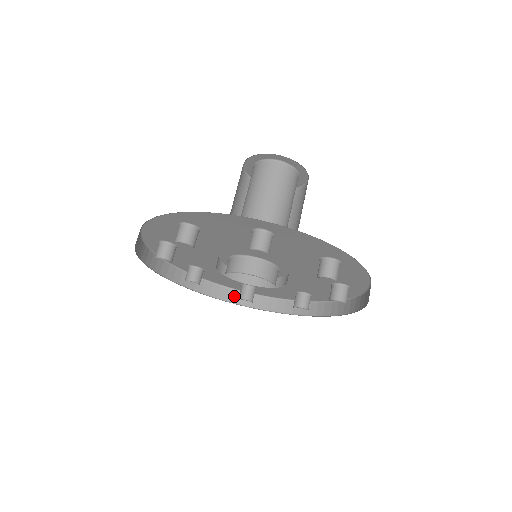
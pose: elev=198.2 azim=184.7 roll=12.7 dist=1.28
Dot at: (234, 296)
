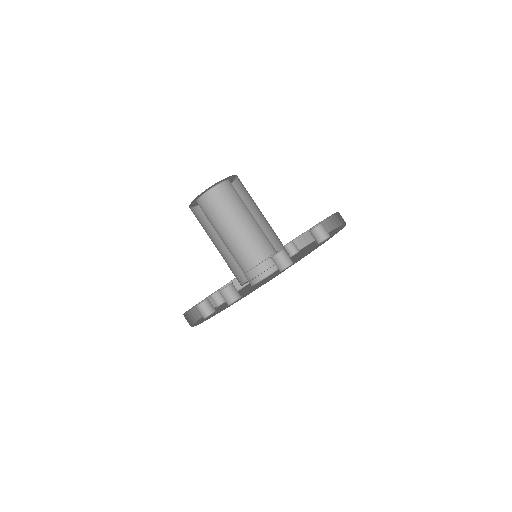
Dot at: occluded
